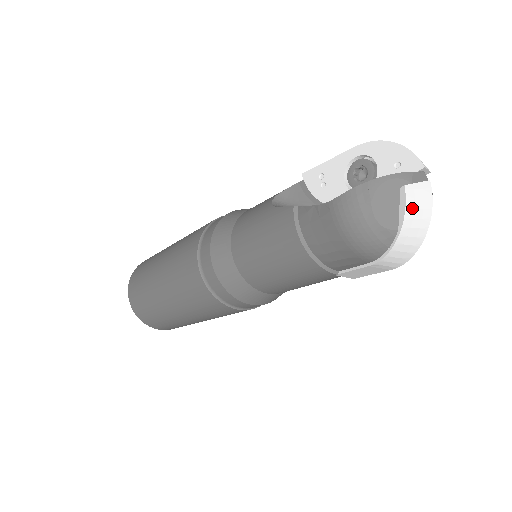
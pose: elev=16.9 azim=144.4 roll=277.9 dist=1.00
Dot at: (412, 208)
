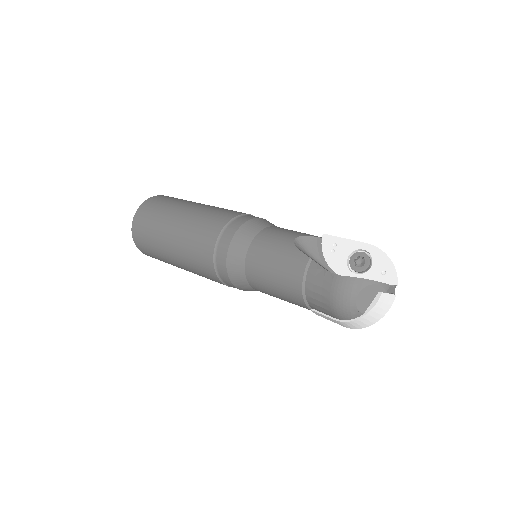
Dot at: (378, 306)
